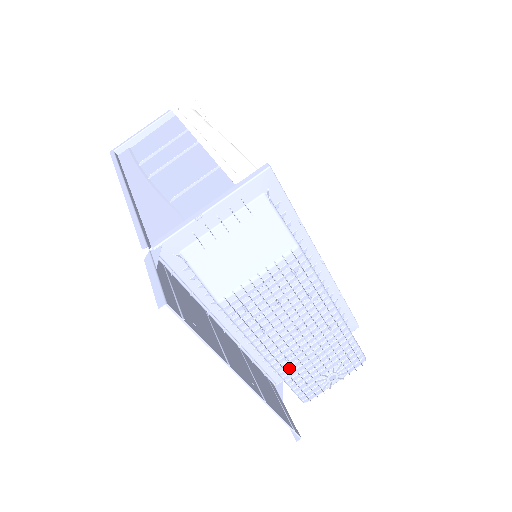
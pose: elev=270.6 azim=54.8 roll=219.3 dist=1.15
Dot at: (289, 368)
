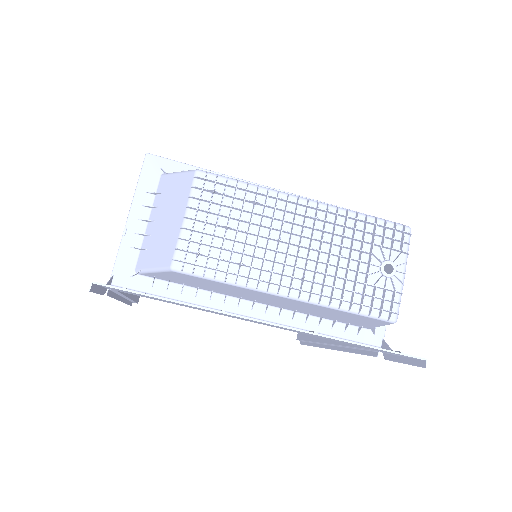
Dot at: (321, 289)
